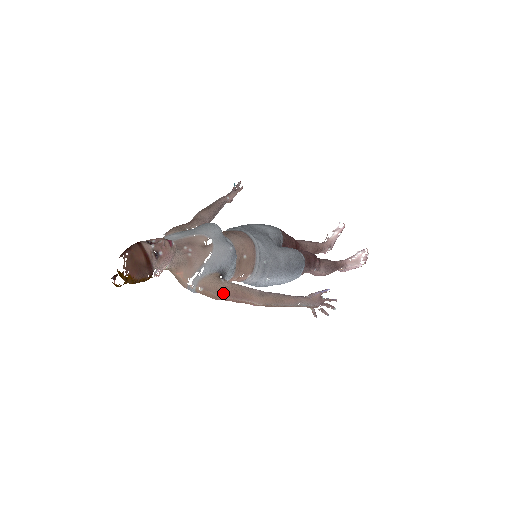
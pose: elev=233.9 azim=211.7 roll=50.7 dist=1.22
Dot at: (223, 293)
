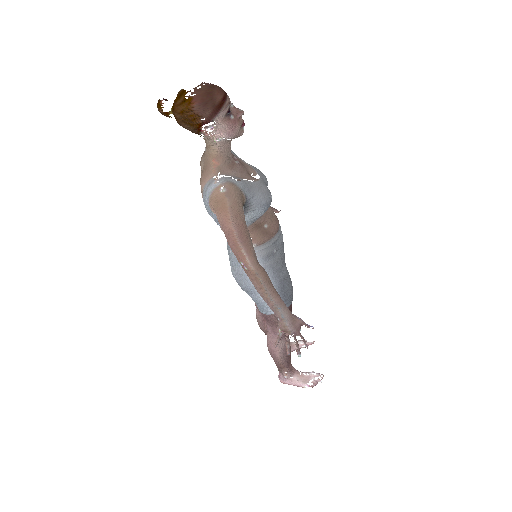
Dot at: (236, 216)
